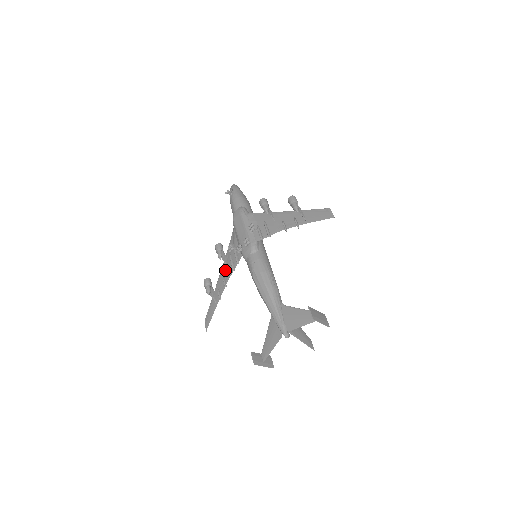
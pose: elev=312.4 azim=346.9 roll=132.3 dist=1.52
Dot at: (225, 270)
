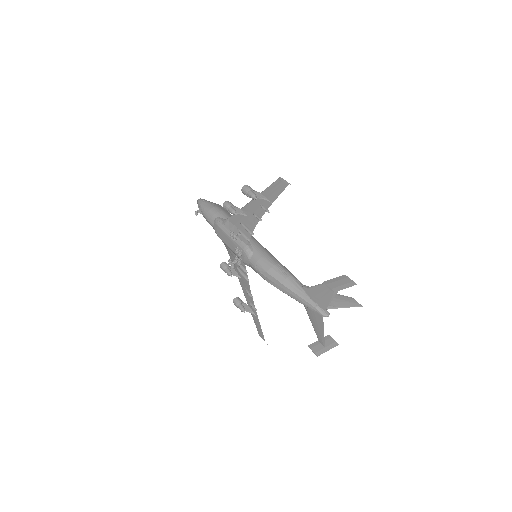
Dot at: (242, 283)
